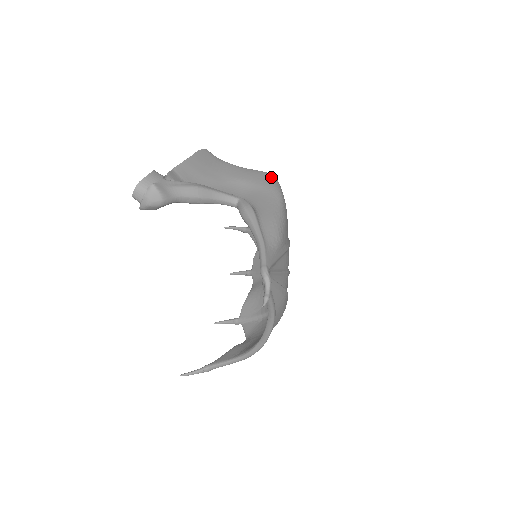
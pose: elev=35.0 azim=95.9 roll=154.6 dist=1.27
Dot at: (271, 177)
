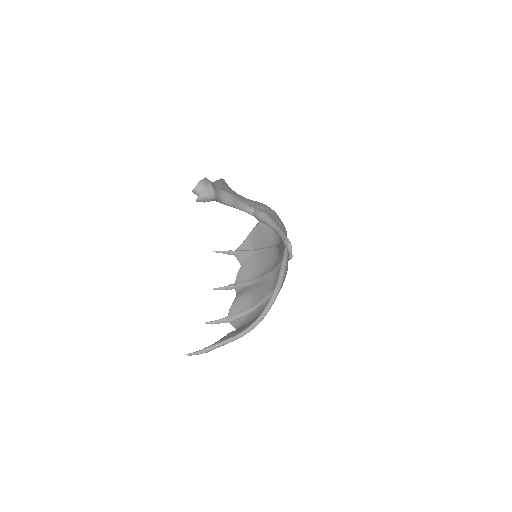
Dot at: (266, 205)
